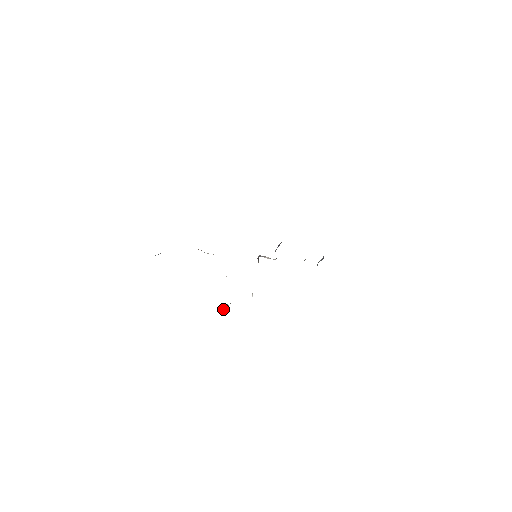
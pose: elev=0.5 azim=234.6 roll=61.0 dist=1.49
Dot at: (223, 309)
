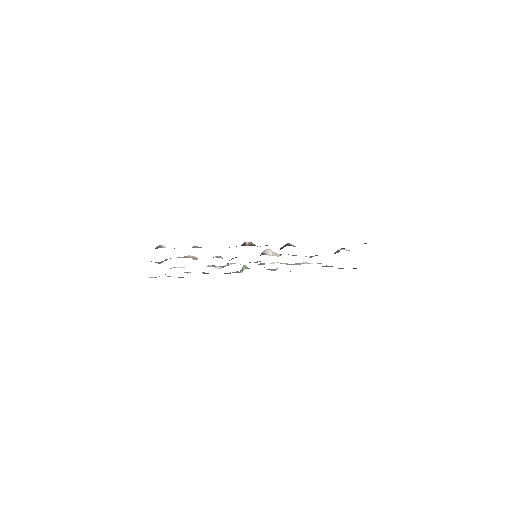
Dot at: (241, 269)
